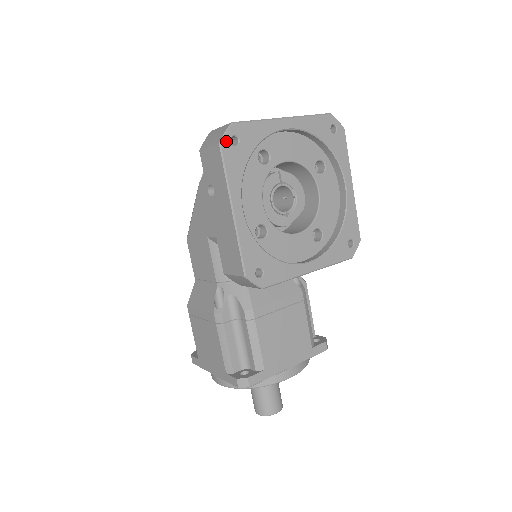
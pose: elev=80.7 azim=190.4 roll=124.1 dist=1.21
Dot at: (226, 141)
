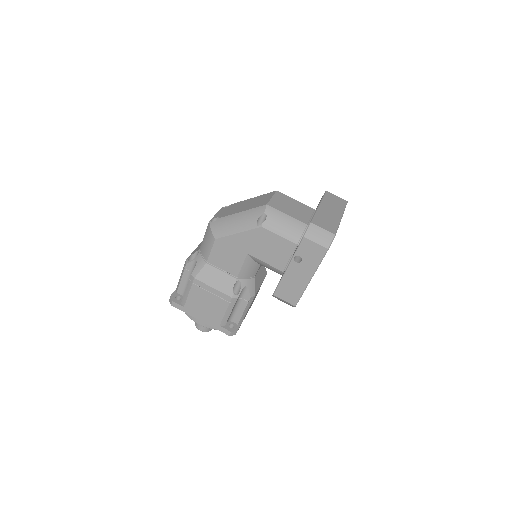
Dot at: occluded
